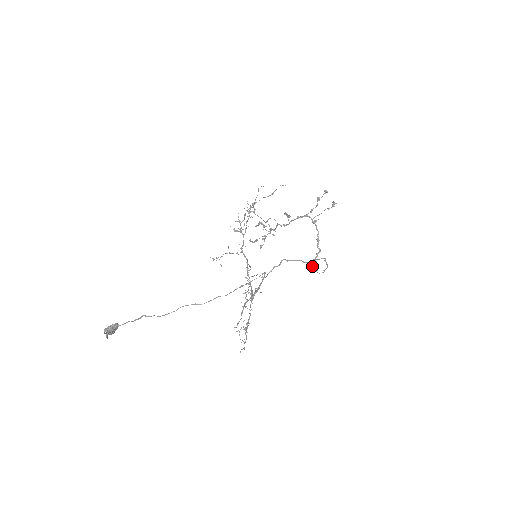
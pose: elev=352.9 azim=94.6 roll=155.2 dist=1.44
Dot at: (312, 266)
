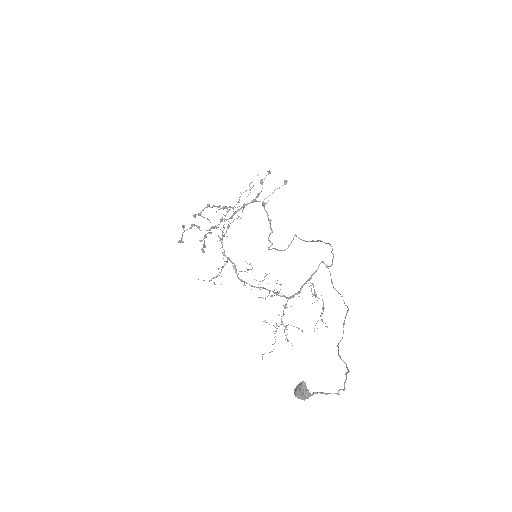
Dot at: (269, 247)
